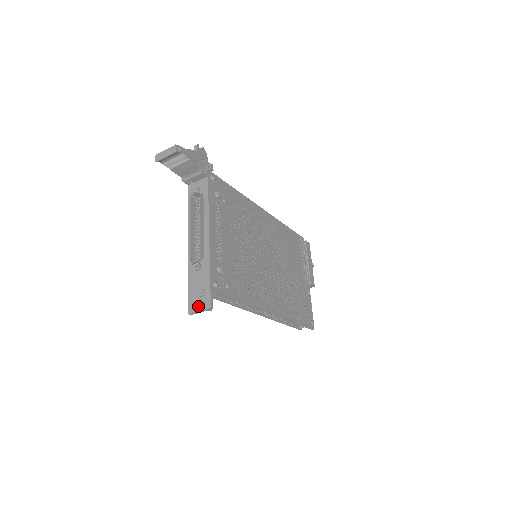
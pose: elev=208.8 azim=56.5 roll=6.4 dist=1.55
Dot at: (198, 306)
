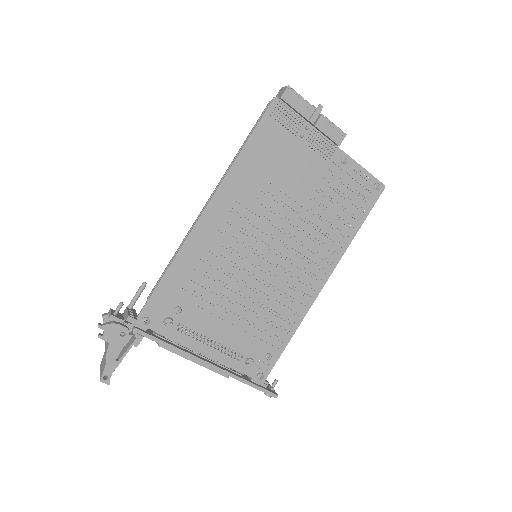
Dot at: occluded
